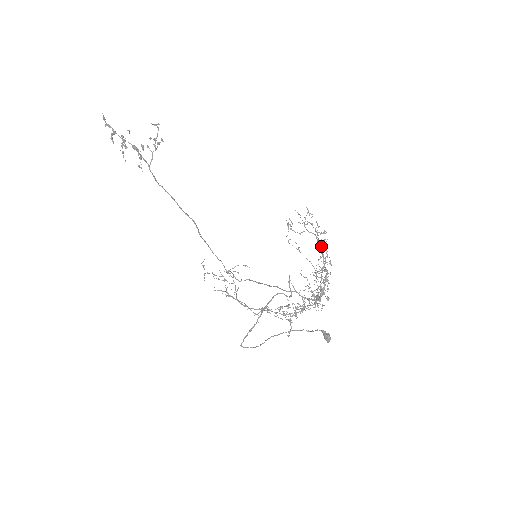
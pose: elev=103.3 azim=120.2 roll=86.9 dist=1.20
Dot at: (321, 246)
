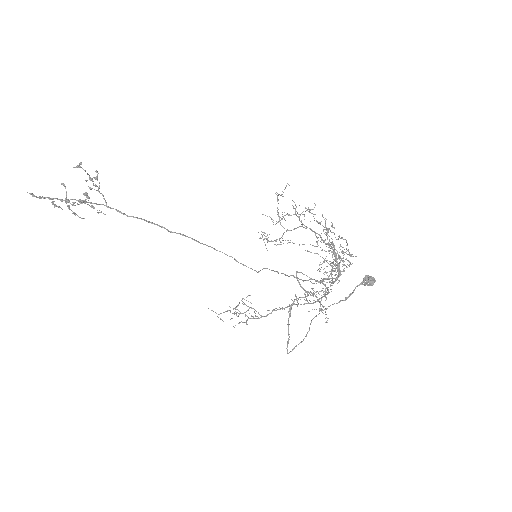
Dot at: (311, 230)
